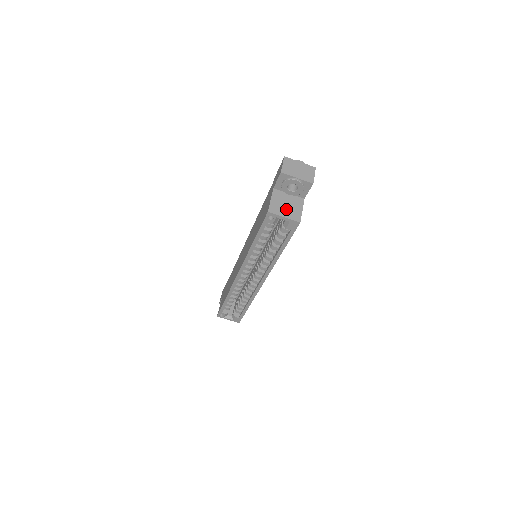
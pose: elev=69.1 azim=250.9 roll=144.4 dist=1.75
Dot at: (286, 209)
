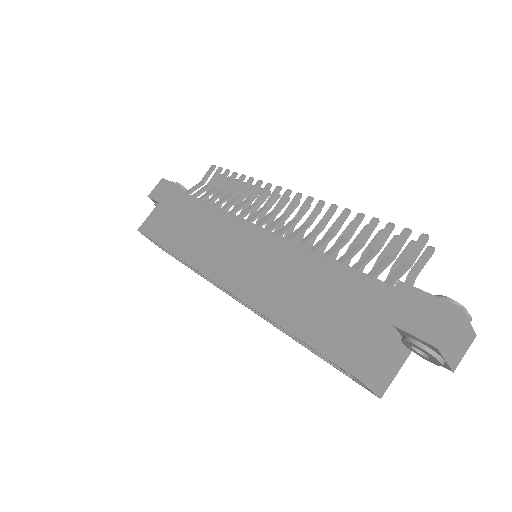
Dot at: (382, 372)
